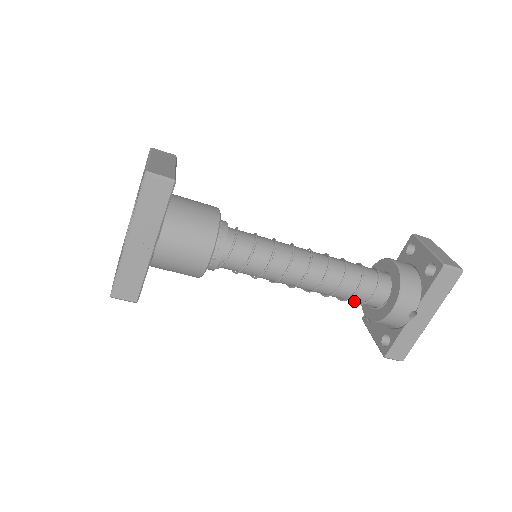
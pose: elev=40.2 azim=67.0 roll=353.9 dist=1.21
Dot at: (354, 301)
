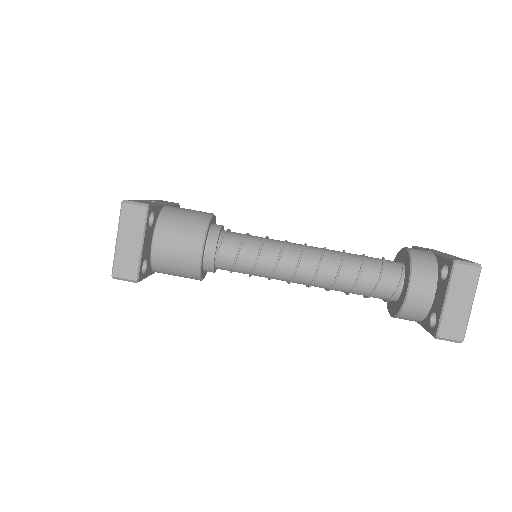
Dot at: (374, 265)
